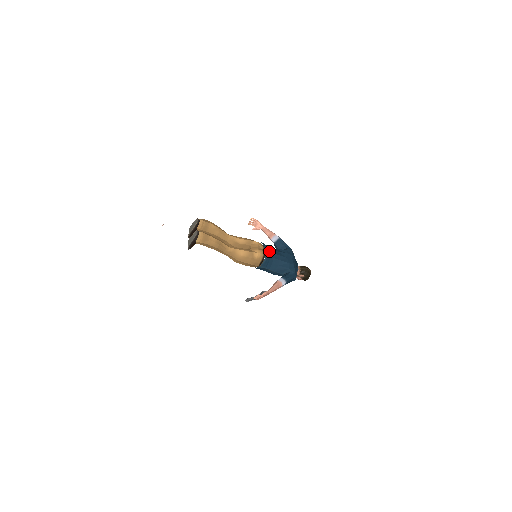
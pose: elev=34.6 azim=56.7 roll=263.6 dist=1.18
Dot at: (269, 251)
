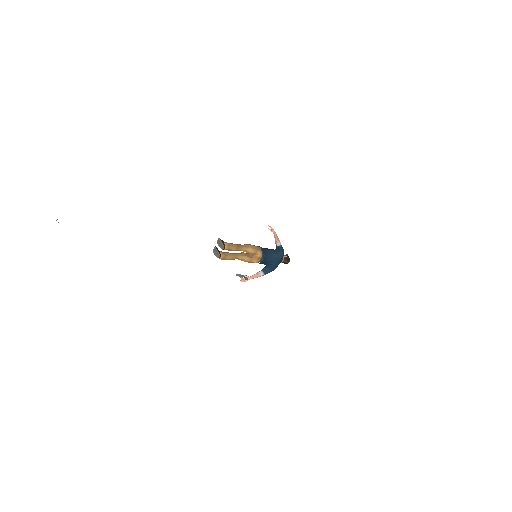
Dot at: (264, 261)
